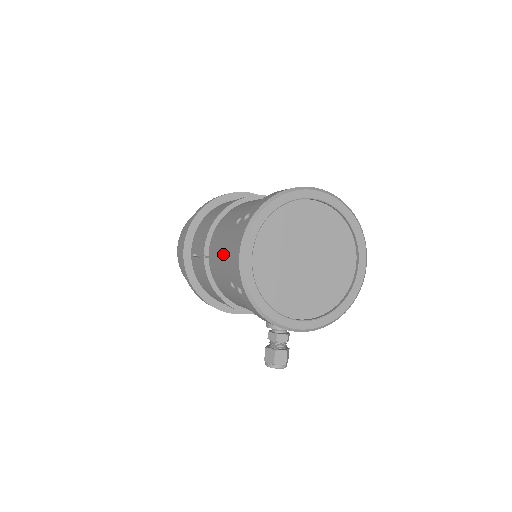
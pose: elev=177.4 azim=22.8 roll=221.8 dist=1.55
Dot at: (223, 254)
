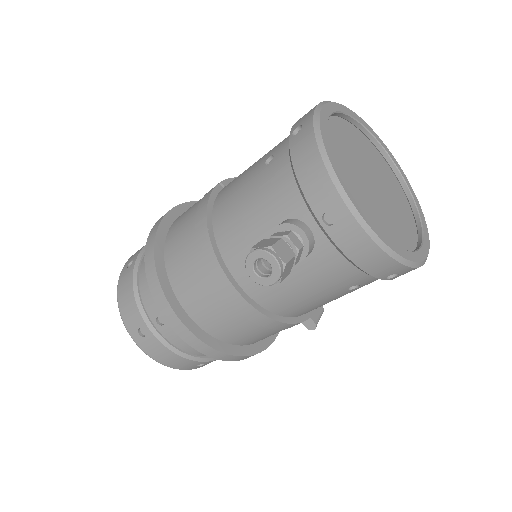
Dot at: occluded
